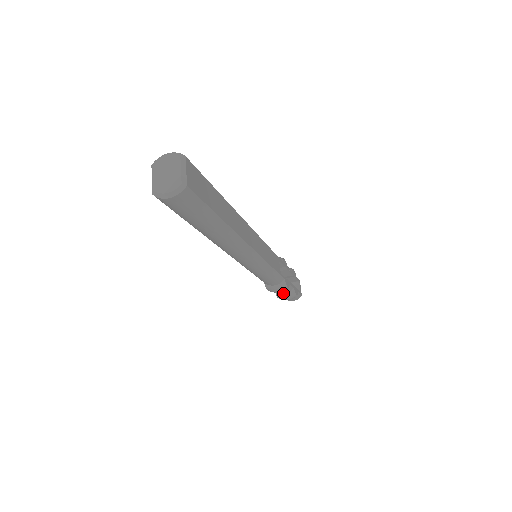
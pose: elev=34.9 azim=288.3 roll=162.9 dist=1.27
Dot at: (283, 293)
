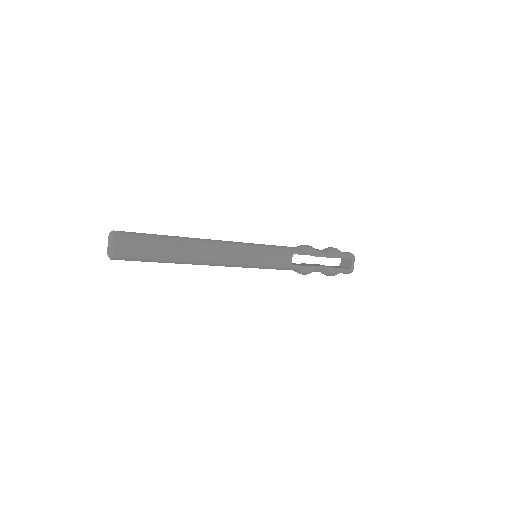
Dot at: occluded
